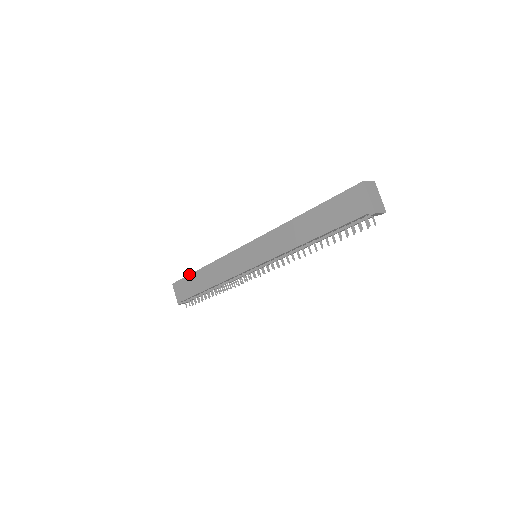
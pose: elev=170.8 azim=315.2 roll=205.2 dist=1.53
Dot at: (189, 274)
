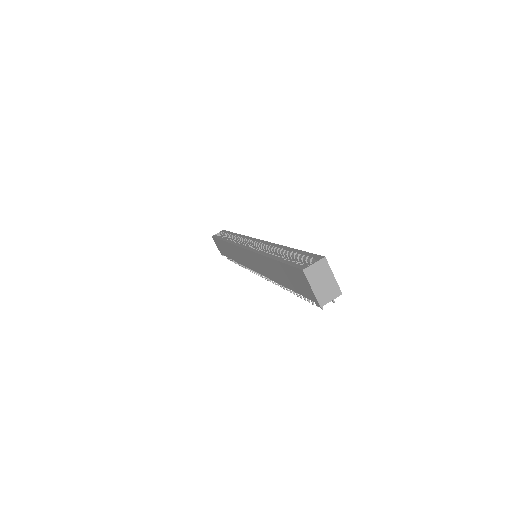
Dot at: (218, 238)
